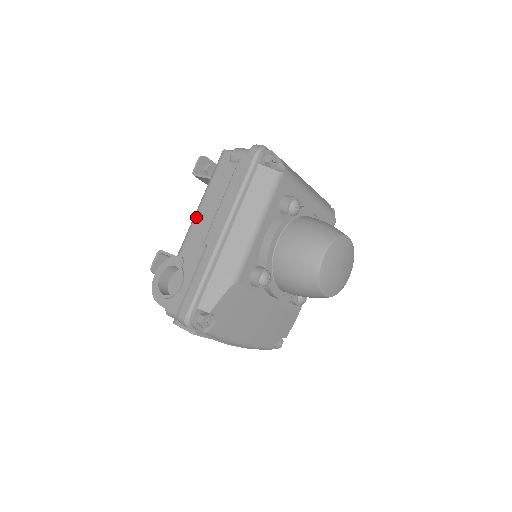
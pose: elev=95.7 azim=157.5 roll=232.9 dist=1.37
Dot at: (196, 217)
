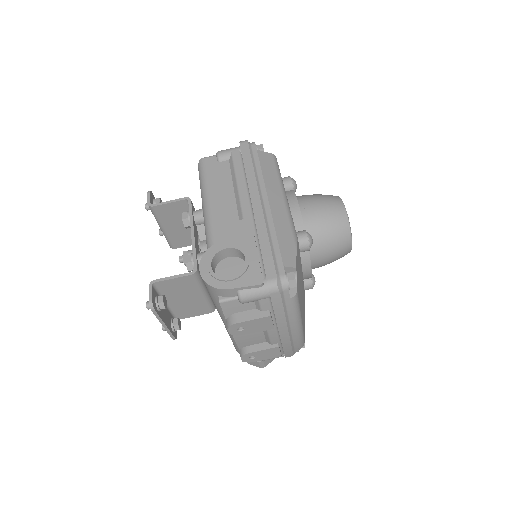
Dot at: (211, 210)
